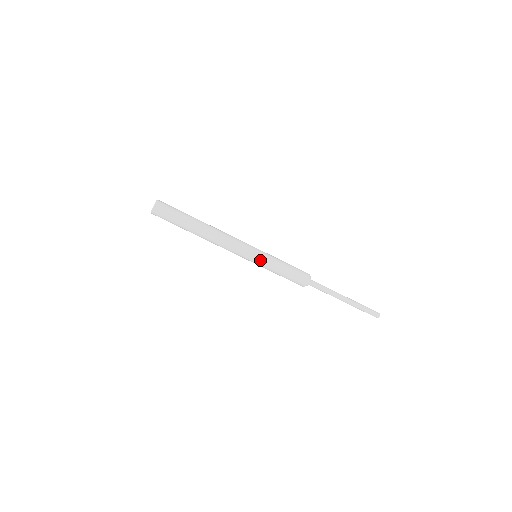
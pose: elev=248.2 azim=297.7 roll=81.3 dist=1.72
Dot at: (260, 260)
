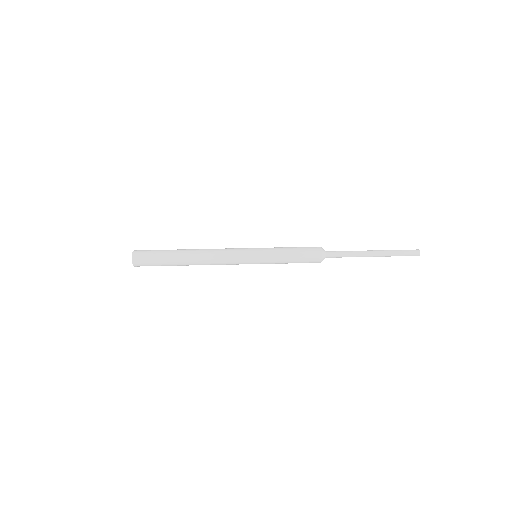
Dot at: (261, 256)
